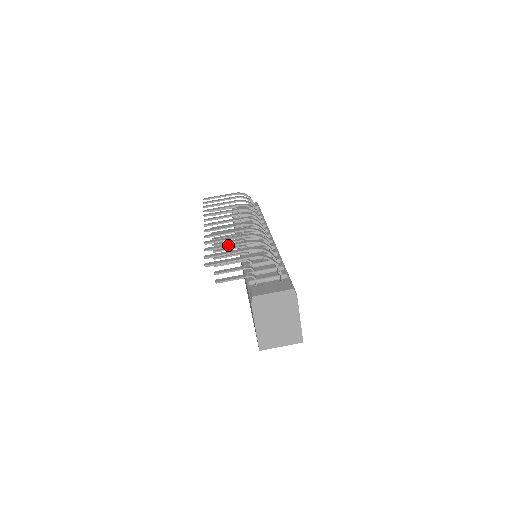
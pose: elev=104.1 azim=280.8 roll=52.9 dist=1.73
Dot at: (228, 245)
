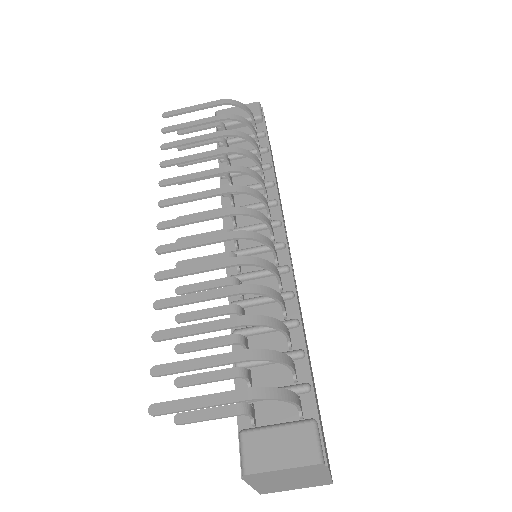
Dot at: (196, 331)
